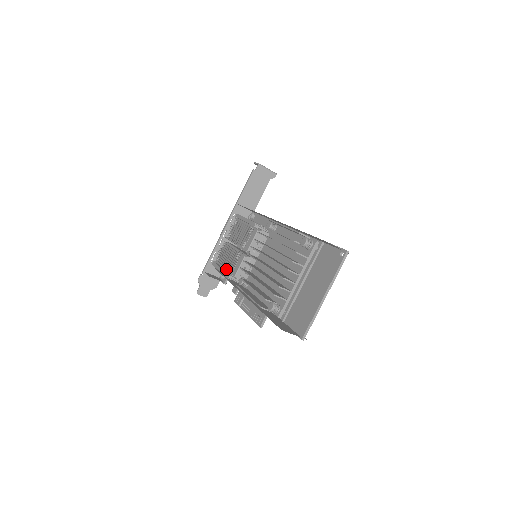
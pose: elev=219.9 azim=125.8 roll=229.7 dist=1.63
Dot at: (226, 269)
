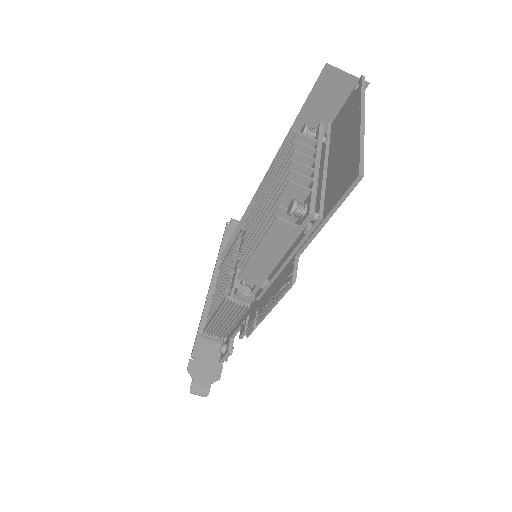
Dot at: (220, 301)
